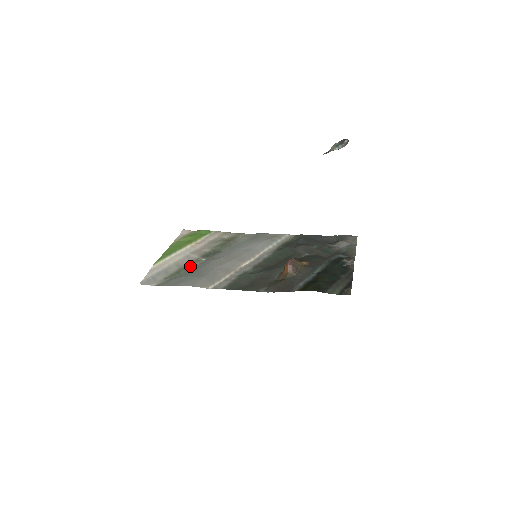
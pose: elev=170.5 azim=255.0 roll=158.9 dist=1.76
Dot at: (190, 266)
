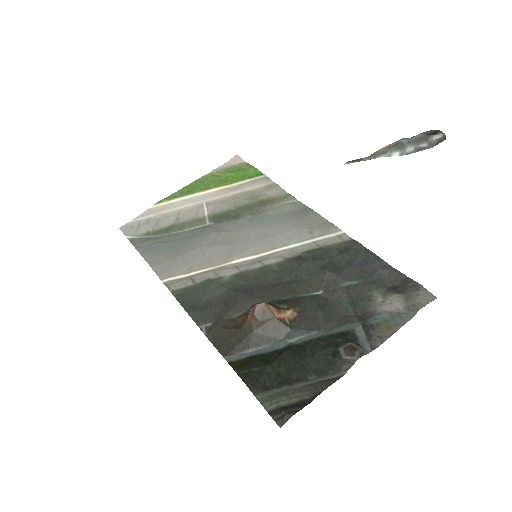
Dot at: (185, 227)
